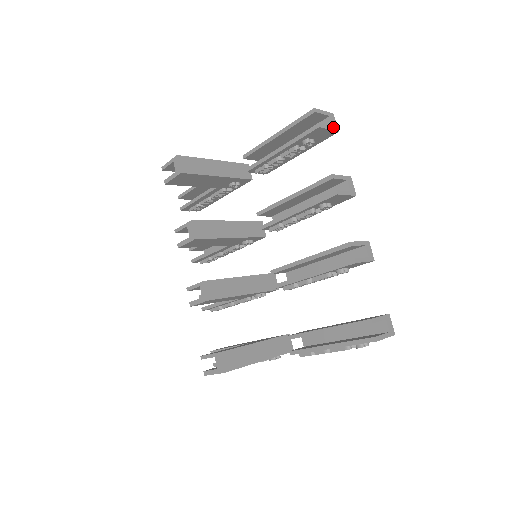
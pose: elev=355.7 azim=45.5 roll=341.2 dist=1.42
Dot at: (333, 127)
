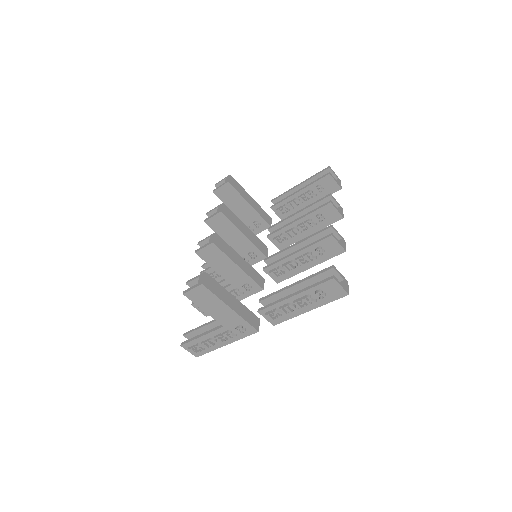
Dot at: (339, 184)
